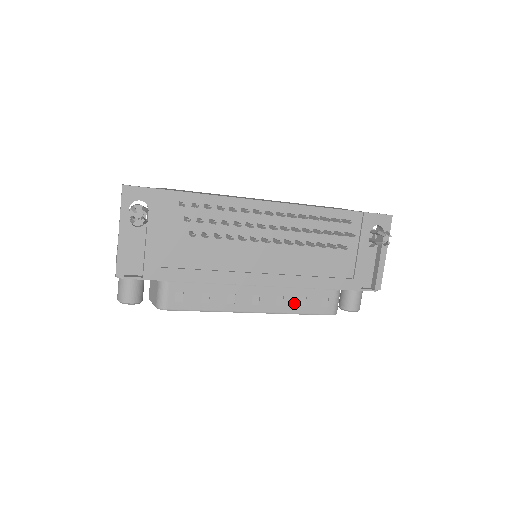
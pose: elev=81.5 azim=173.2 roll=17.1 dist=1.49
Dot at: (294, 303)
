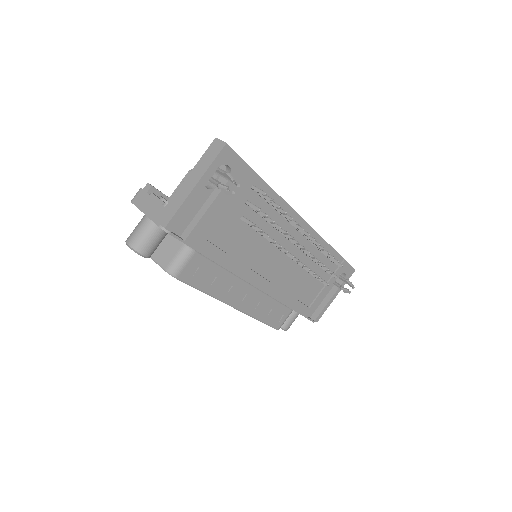
Dot at: (263, 310)
